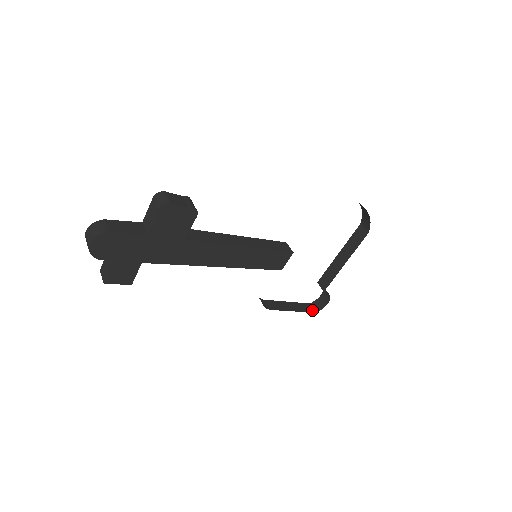
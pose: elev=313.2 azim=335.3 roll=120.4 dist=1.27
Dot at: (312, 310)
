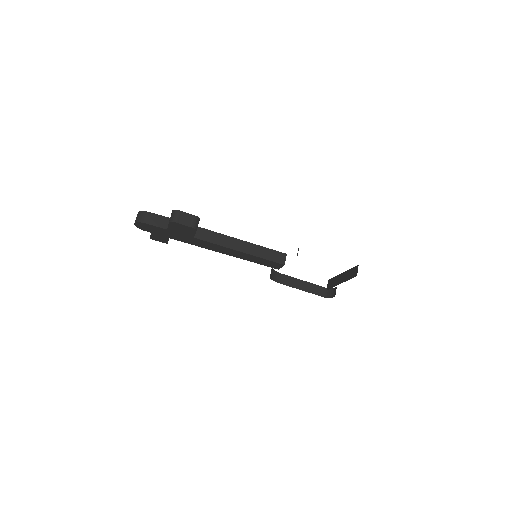
Dot at: (323, 294)
